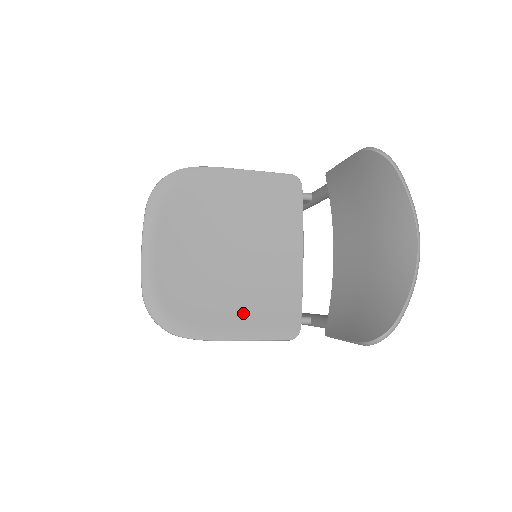
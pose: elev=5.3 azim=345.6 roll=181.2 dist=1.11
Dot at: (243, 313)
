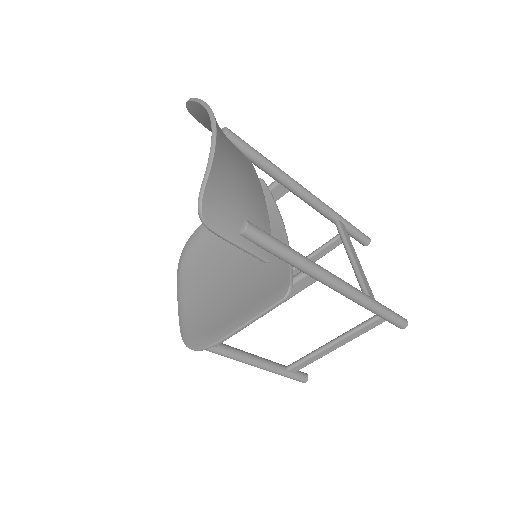
Dot at: (244, 303)
